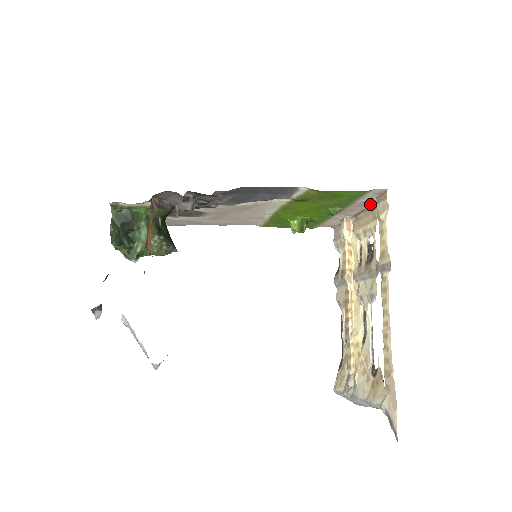
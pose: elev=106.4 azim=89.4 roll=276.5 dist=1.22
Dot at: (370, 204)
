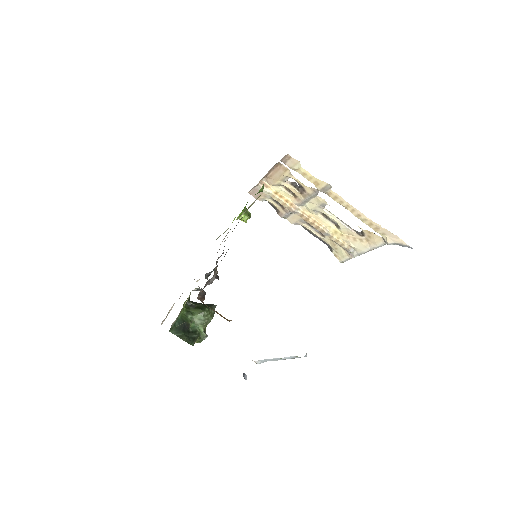
Dot at: (274, 165)
